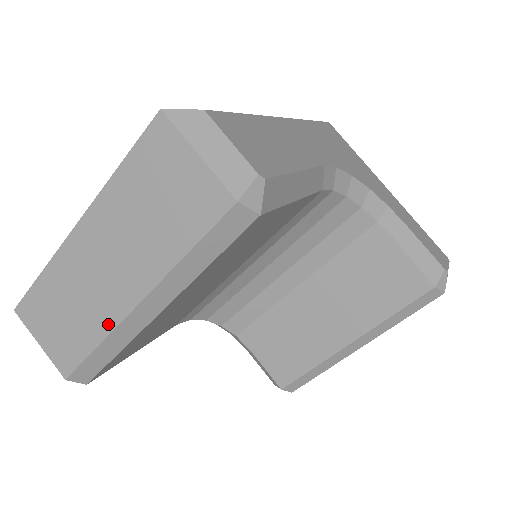
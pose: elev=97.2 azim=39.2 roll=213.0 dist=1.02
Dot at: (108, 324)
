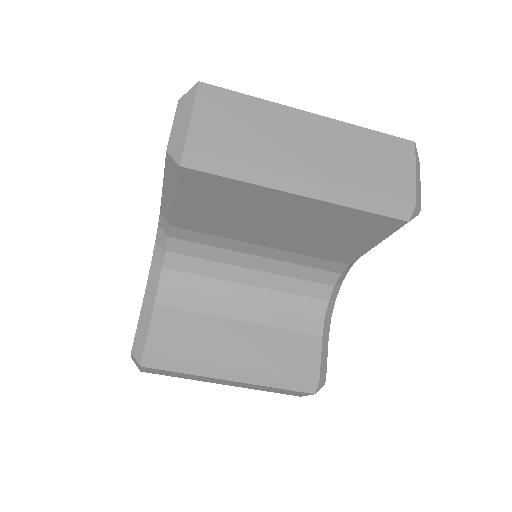
Dot at: (272, 162)
